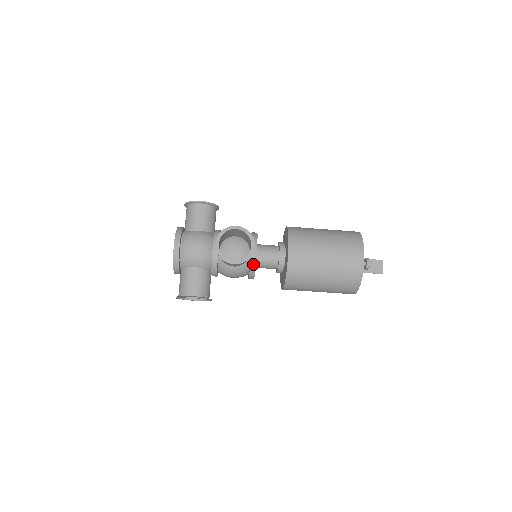
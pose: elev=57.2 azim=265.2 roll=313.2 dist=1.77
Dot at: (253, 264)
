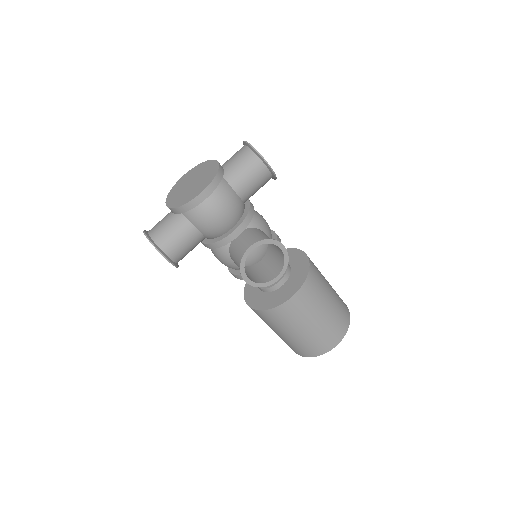
Dot at: occluded
